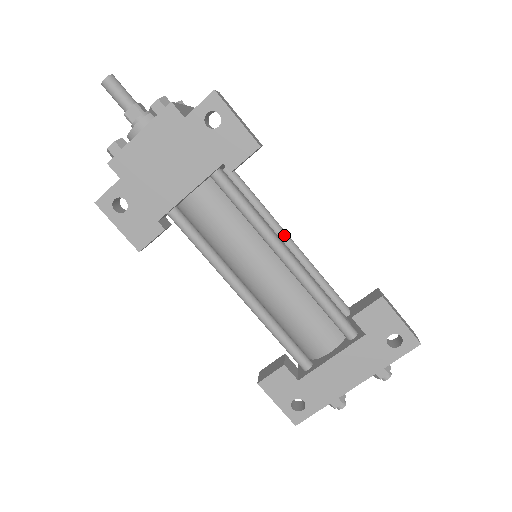
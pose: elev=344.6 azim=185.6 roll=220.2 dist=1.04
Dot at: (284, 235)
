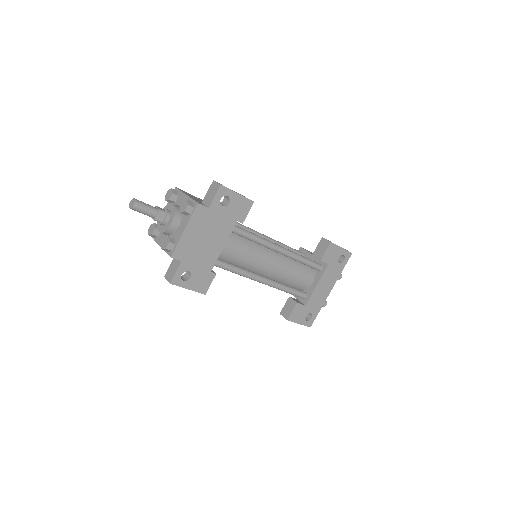
Dot at: (258, 234)
